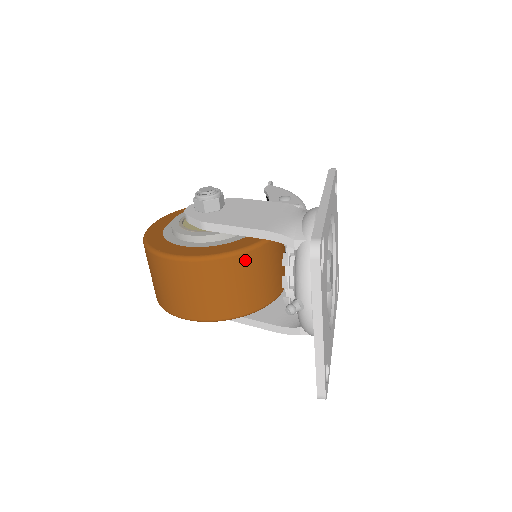
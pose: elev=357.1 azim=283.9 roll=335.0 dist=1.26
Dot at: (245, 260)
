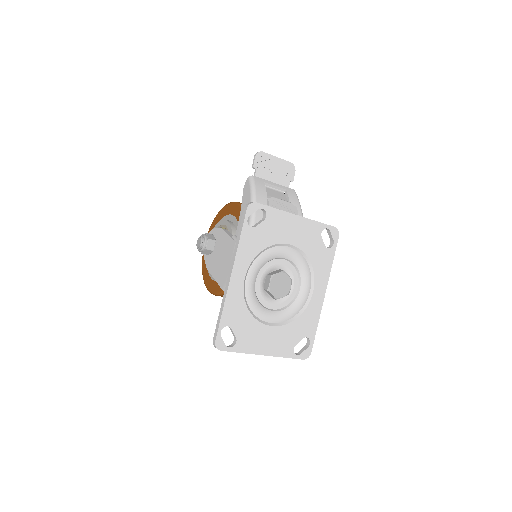
Dot at: occluded
